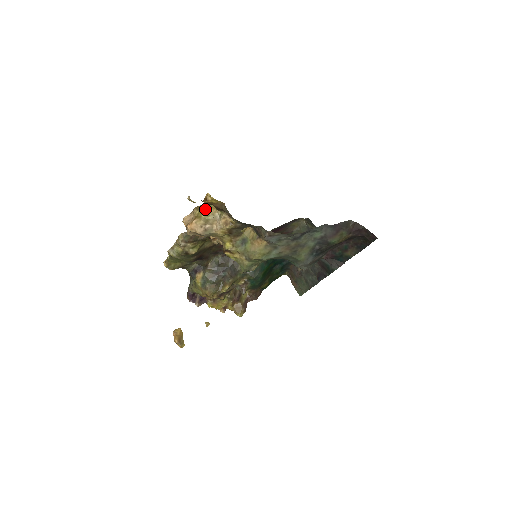
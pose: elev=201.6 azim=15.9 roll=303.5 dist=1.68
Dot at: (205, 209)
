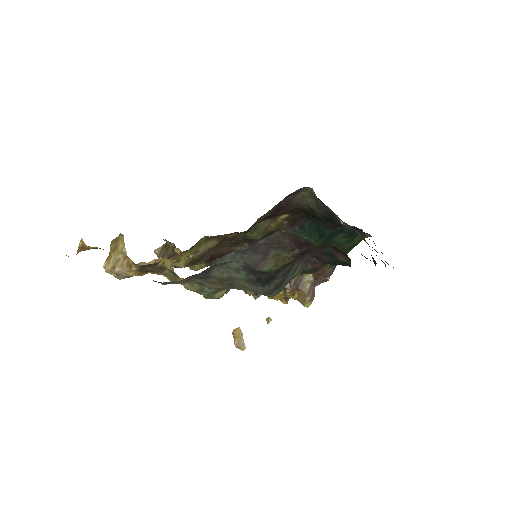
Dot at: (115, 244)
